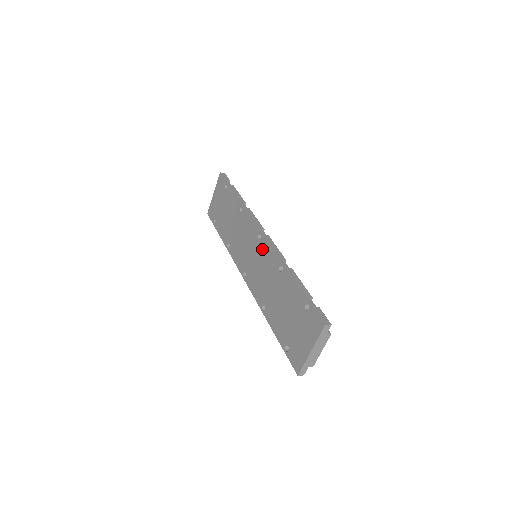
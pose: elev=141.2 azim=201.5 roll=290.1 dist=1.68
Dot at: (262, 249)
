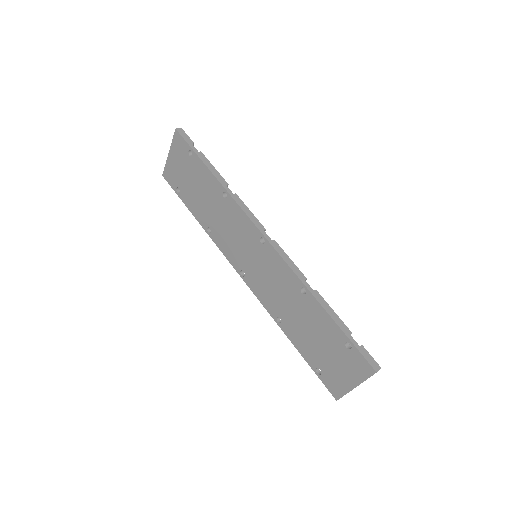
Dot at: (269, 258)
